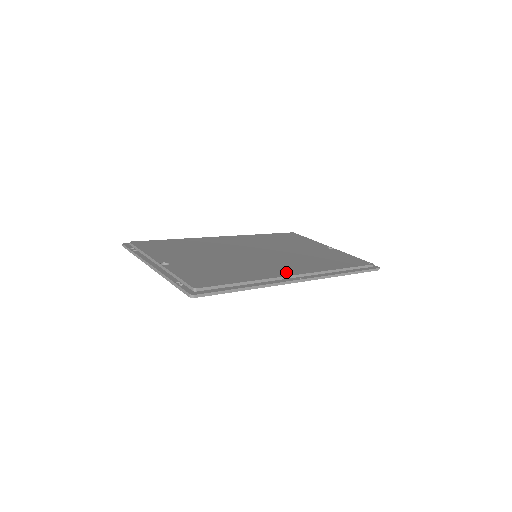
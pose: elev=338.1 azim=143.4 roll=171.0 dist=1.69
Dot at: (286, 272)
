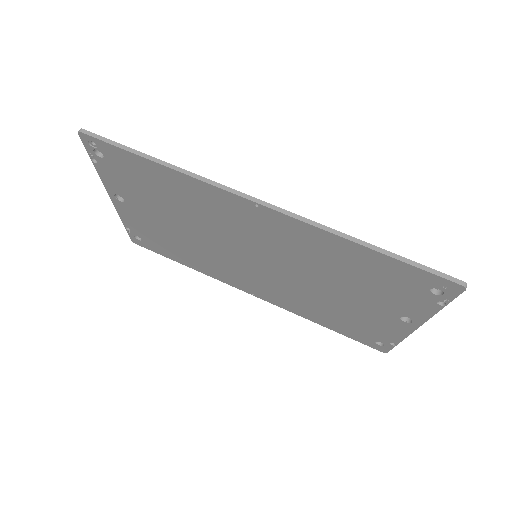
Dot at: occluded
